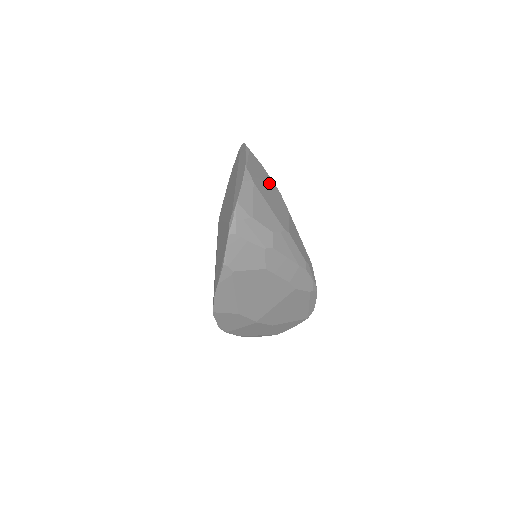
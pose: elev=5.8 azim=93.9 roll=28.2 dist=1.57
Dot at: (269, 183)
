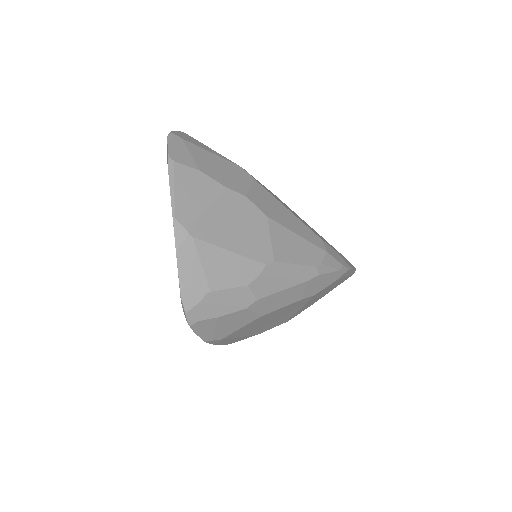
Dot at: (221, 201)
